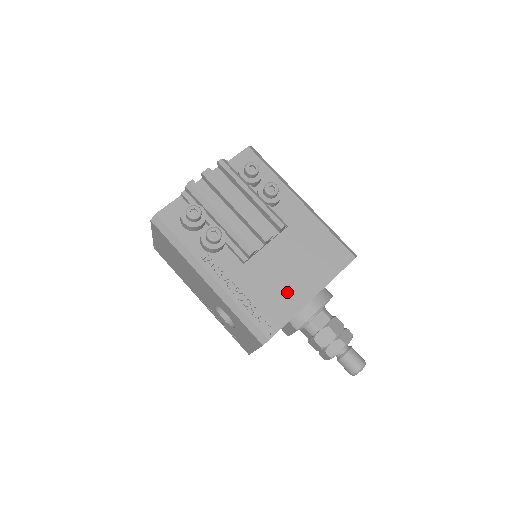
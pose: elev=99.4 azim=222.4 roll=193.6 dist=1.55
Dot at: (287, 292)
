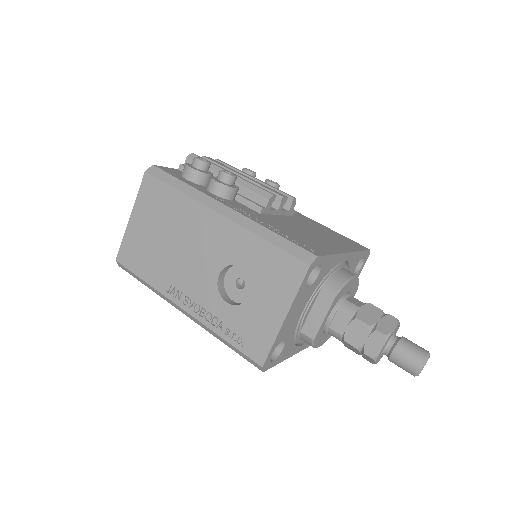
Dot at: (317, 241)
